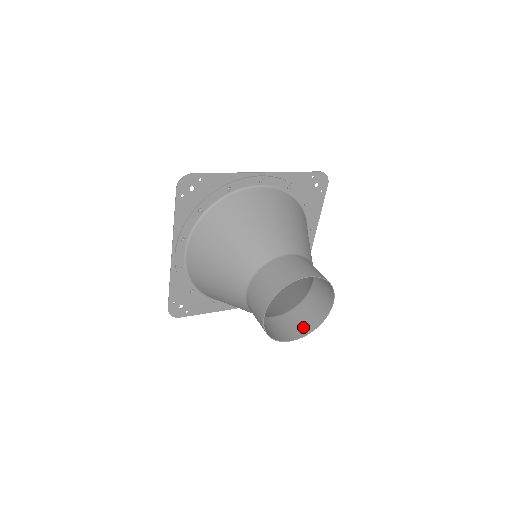
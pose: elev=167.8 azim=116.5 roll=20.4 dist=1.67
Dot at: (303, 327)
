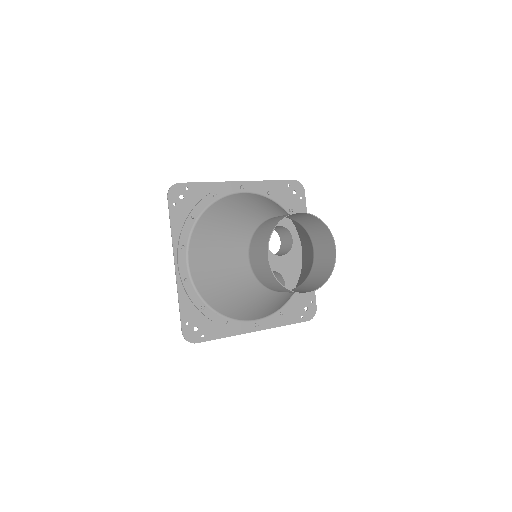
Dot at: (316, 284)
